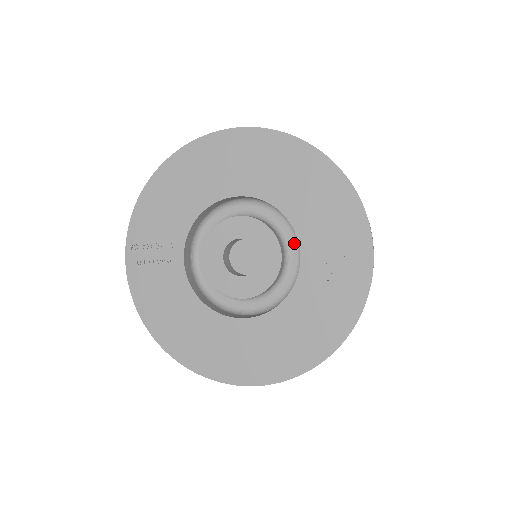
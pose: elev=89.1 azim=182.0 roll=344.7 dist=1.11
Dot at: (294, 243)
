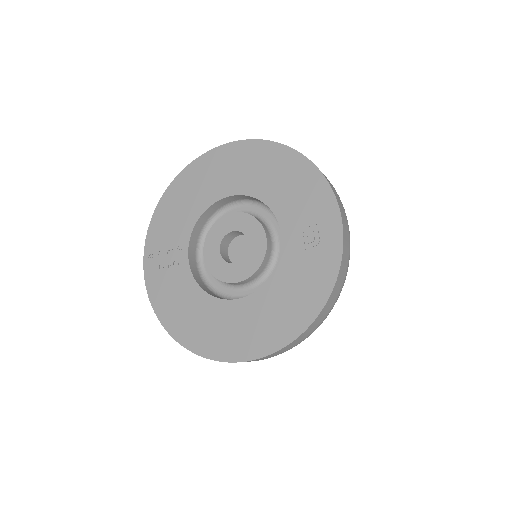
Dot at: (279, 230)
